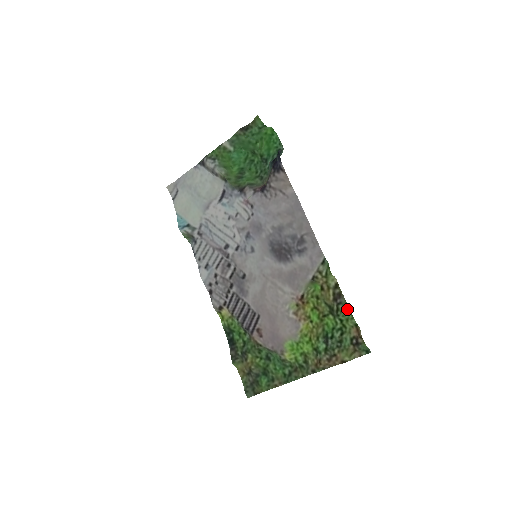
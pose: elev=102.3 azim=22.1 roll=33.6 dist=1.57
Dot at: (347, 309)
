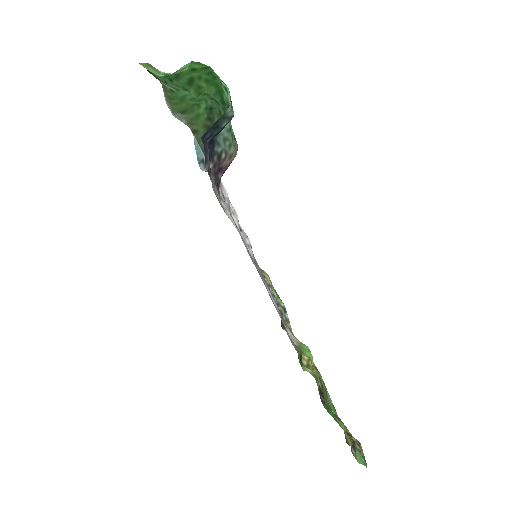
Dot at: (331, 415)
